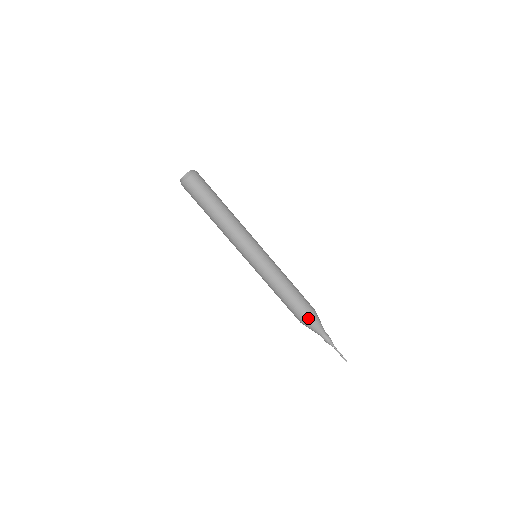
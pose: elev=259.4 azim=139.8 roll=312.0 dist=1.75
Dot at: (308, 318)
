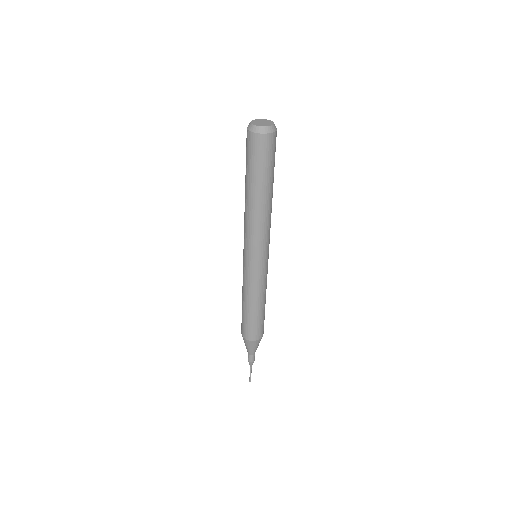
Dot at: (261, 336)
